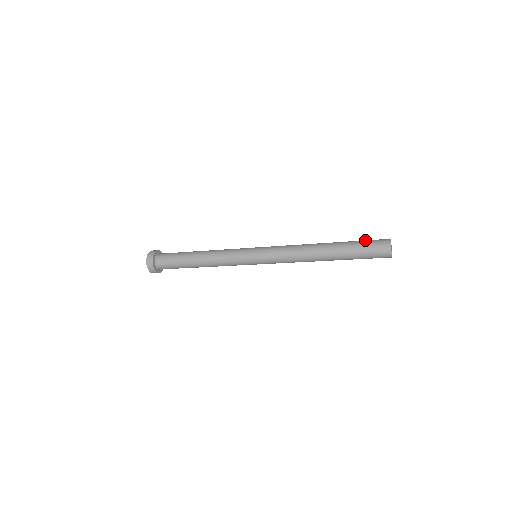
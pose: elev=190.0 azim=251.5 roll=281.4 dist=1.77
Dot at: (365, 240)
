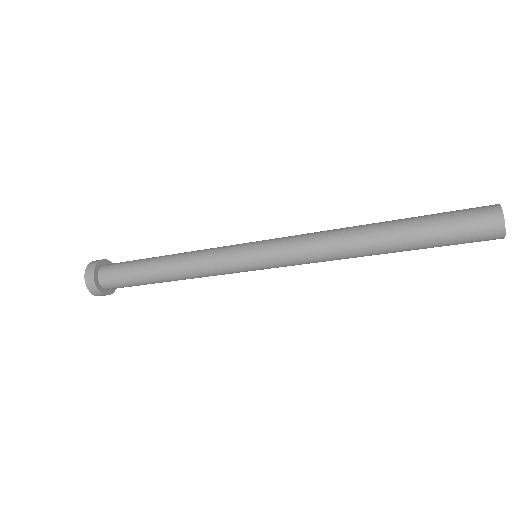
Dot at: occluded
